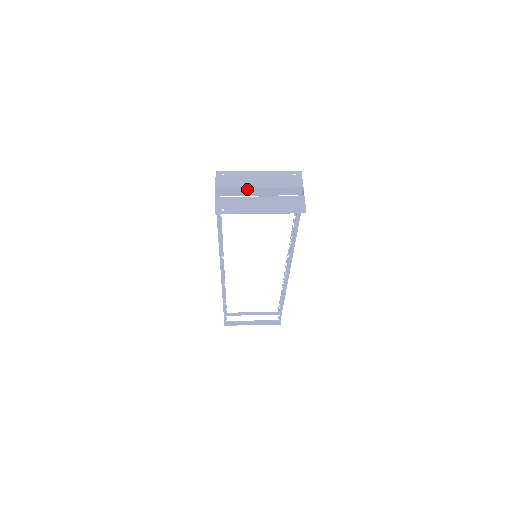
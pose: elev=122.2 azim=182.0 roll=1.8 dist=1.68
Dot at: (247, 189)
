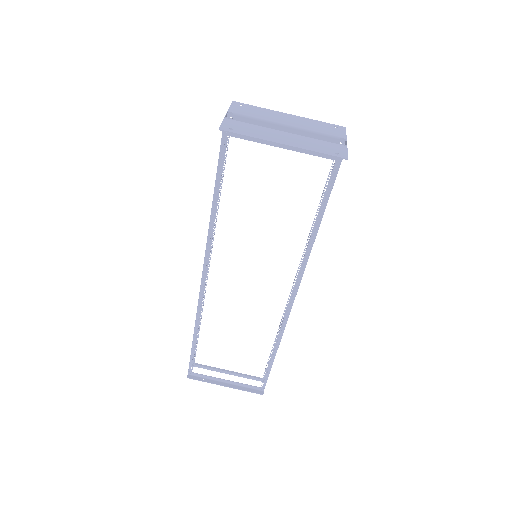
Dot at: (269, 125)
